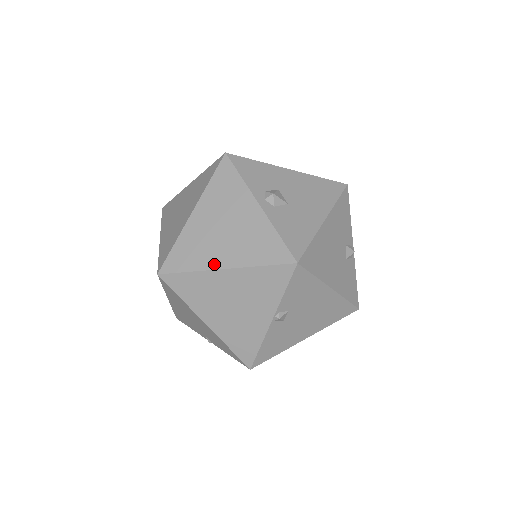
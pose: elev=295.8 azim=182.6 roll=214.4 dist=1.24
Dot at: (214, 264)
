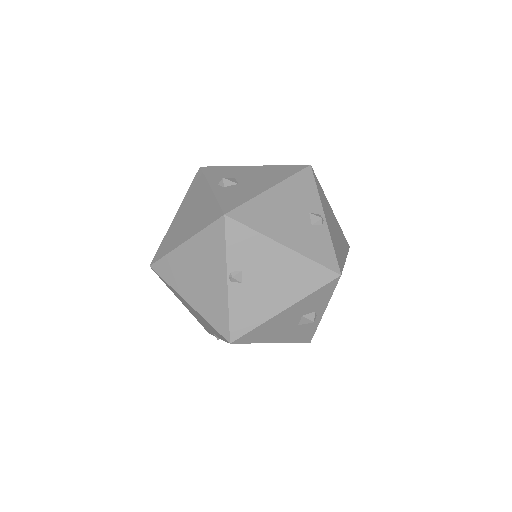
Dot at: (179, 242)
